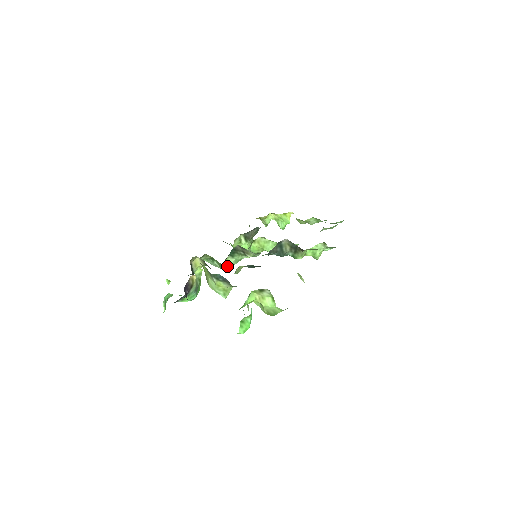
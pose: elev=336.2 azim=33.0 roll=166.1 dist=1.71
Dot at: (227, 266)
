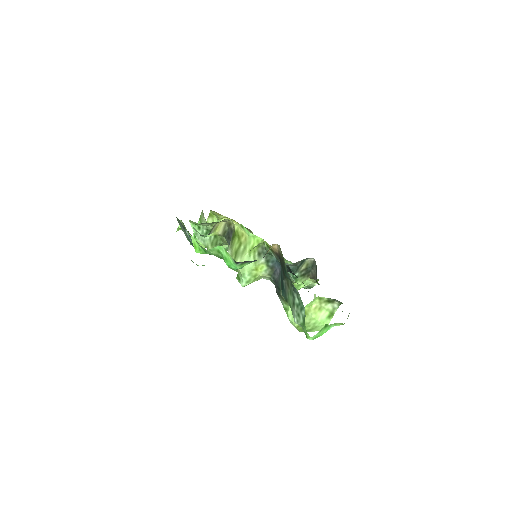
Dot at: occluded
